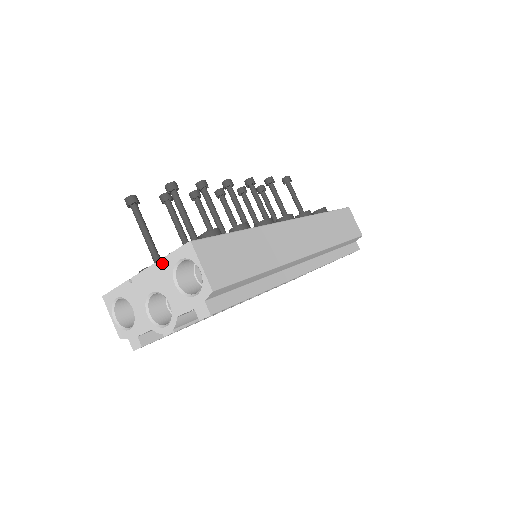
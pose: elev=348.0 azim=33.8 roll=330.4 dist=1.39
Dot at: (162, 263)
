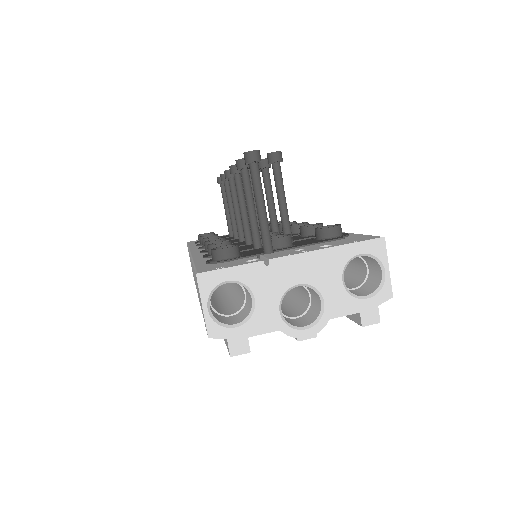
Dot at: (333, 252)
